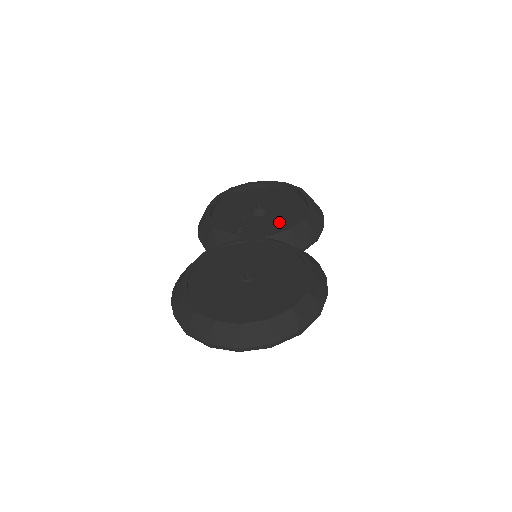
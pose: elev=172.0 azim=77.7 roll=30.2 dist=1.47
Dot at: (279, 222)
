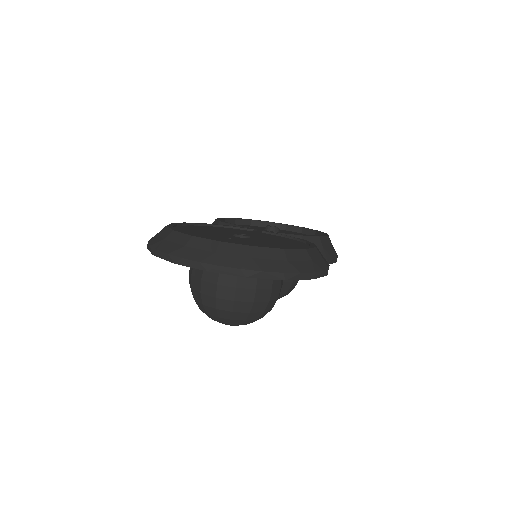
Dot at: occluded
